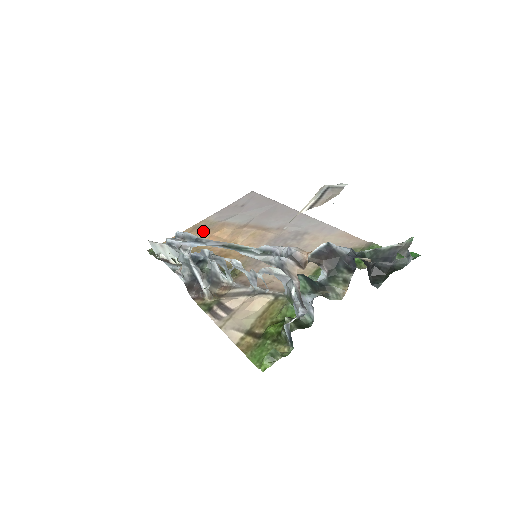
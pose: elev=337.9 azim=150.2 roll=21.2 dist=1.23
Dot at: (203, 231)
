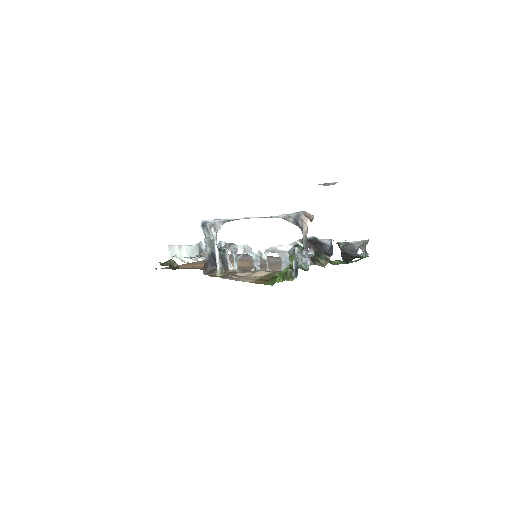
Dot at: (199, 263)
